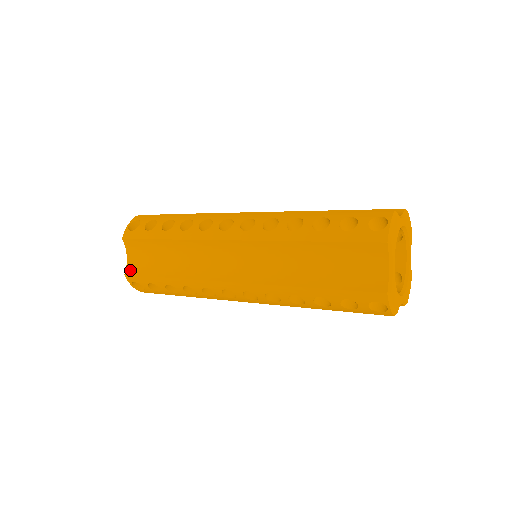
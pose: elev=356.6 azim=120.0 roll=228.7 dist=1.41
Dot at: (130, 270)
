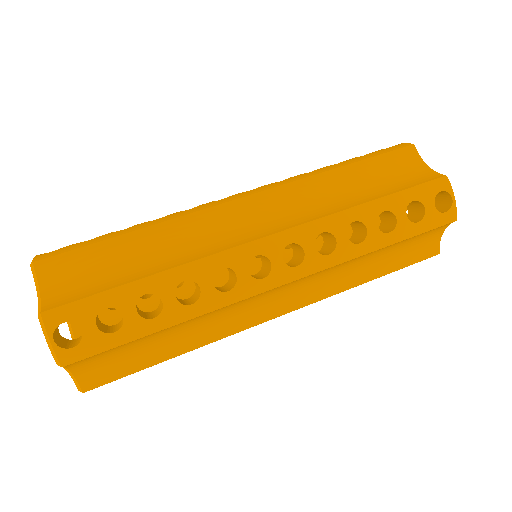
Dot at: (91, 383)
